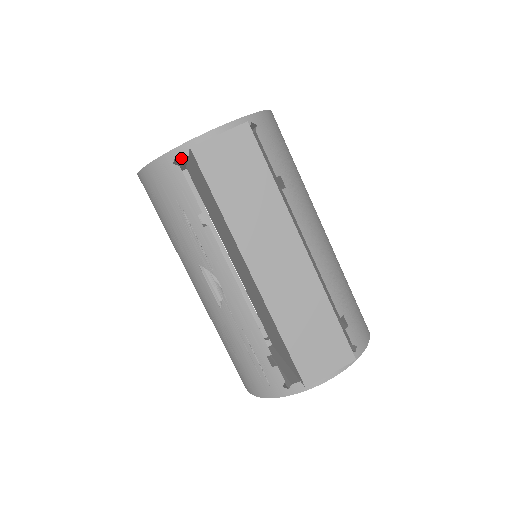
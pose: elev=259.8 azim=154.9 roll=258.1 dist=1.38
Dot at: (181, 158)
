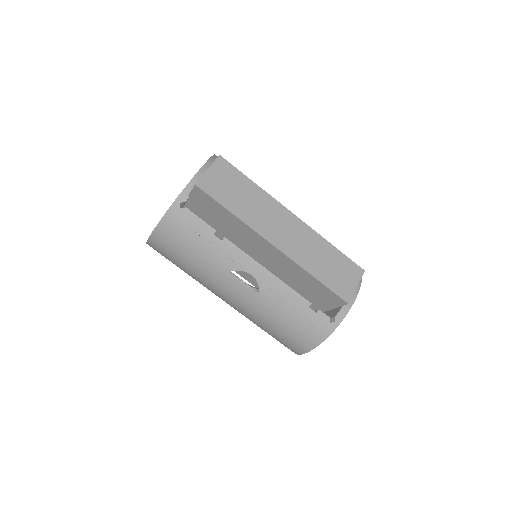
Dot at: (185, 201)
